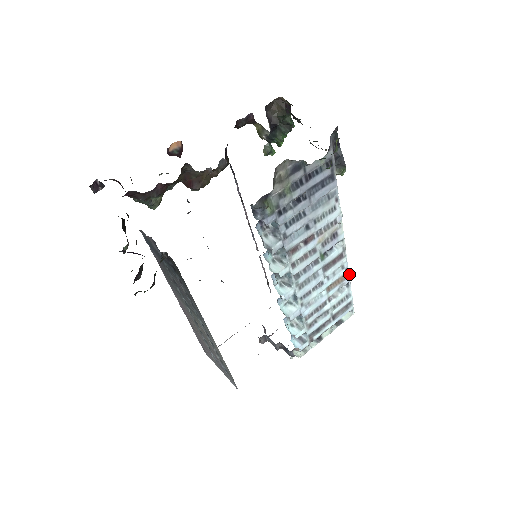
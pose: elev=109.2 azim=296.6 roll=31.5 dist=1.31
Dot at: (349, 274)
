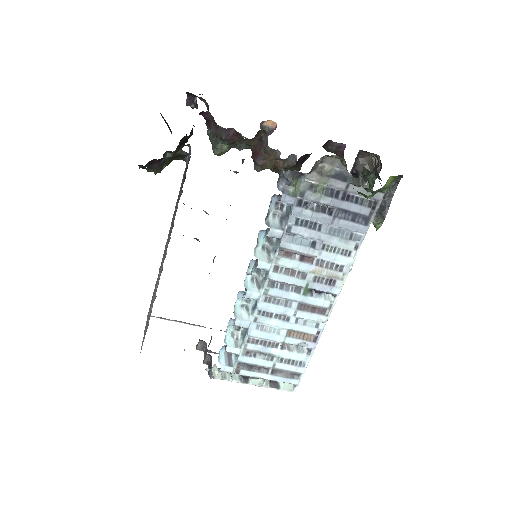
Dot at: occluded
